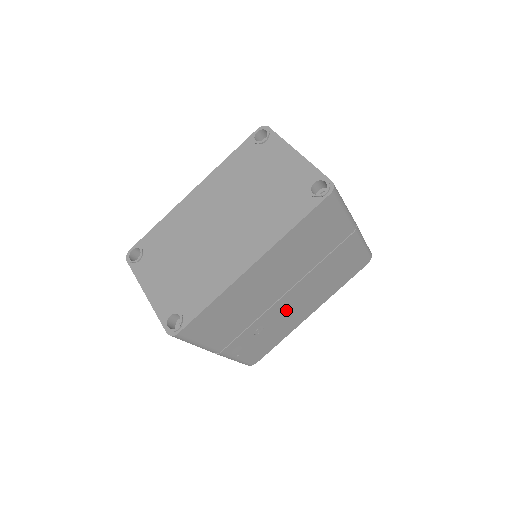
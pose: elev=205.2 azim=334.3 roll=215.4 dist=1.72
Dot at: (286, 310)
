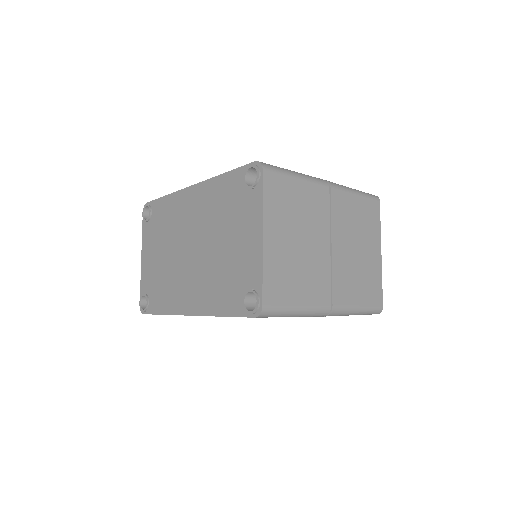
Dot at: occluded
